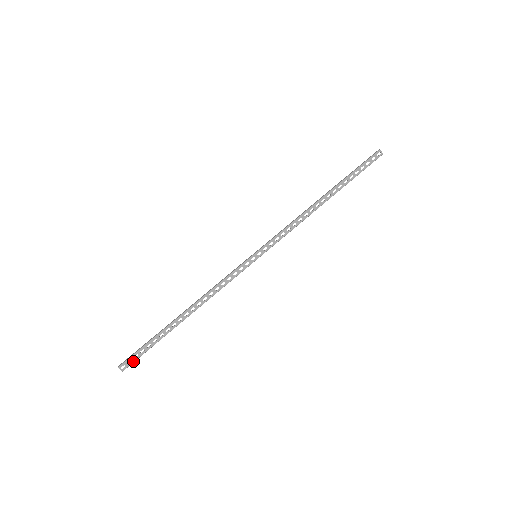
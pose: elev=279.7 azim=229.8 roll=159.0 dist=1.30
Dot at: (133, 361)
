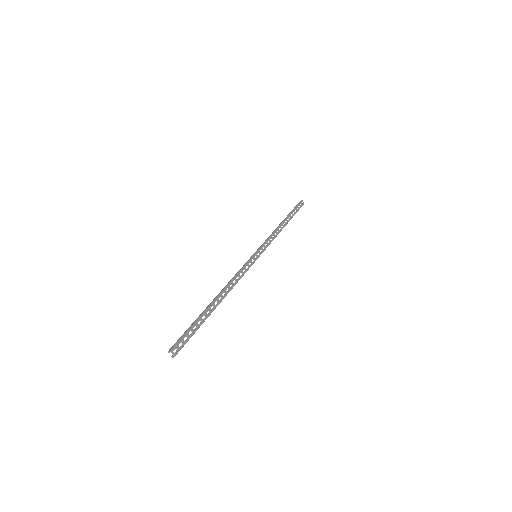
Dot at: (183, 344)
